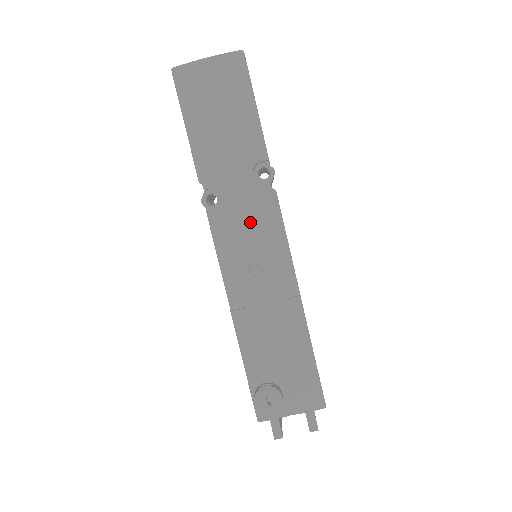
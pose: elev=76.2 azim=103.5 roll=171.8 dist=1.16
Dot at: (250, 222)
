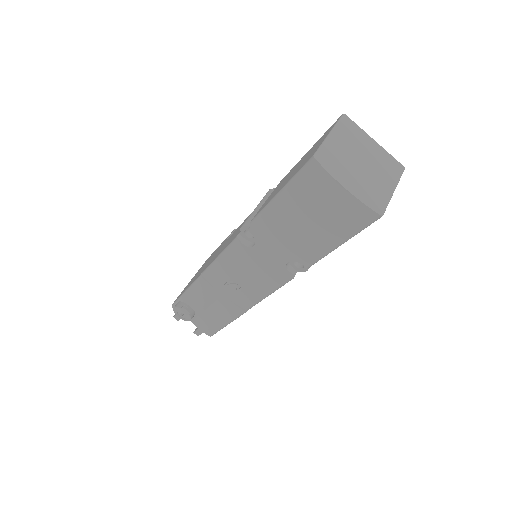
Dot at: (257, 272)
